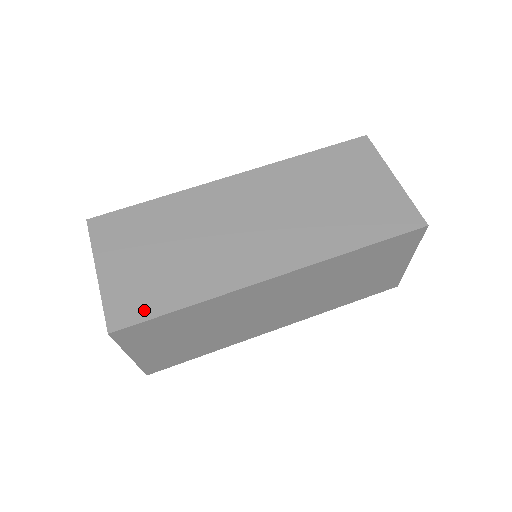
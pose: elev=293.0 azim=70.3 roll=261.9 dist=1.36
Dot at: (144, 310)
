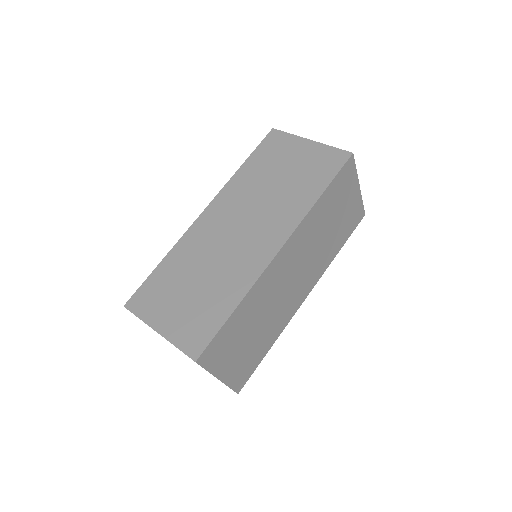
Dot at: (208, 331)
